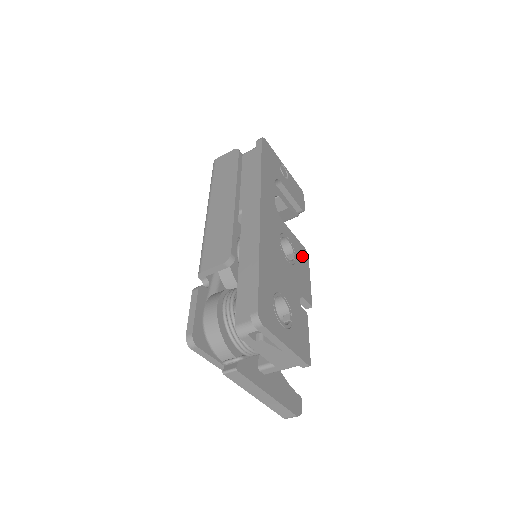
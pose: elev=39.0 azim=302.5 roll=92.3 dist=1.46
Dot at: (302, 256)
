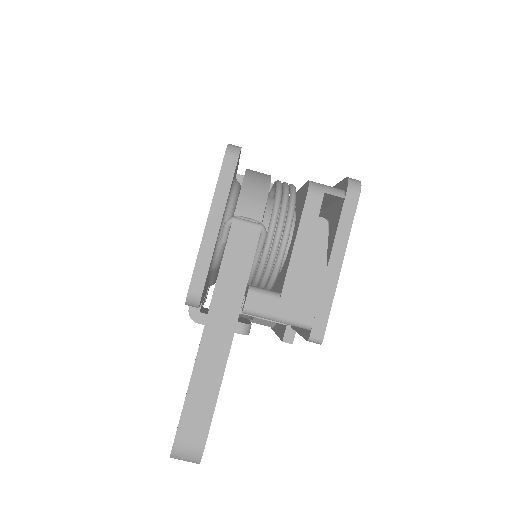
Dot at: occluded
